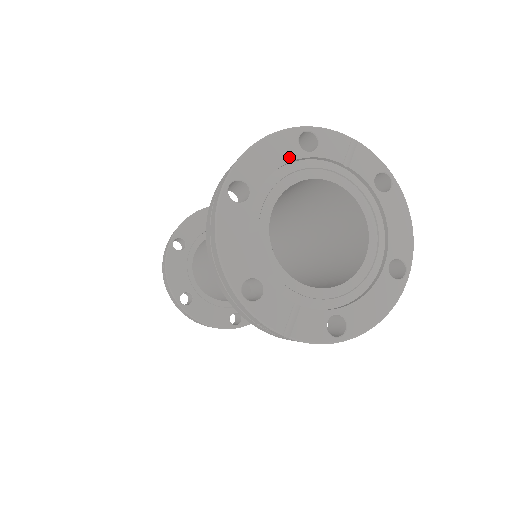
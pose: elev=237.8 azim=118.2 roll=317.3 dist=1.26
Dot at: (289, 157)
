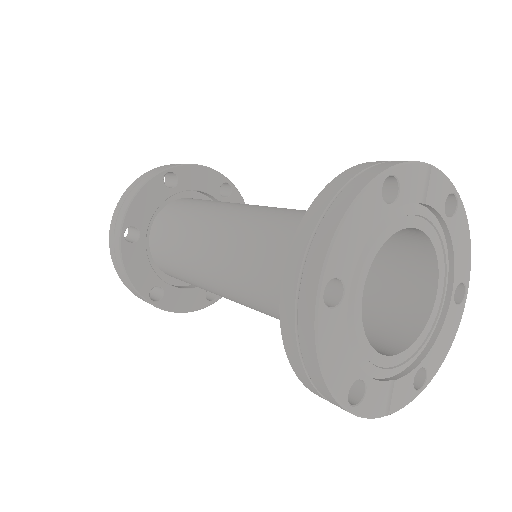
Dot at: (375, 221)
